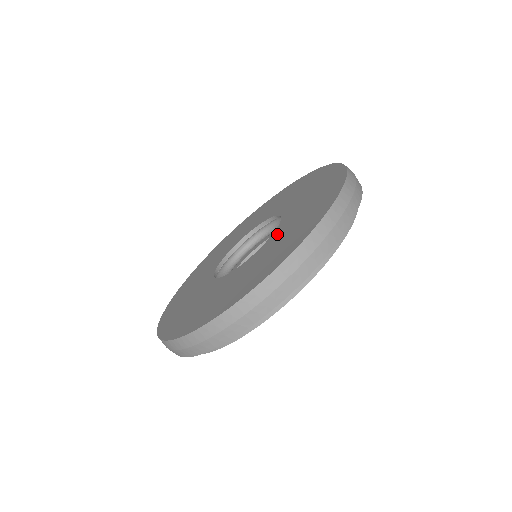
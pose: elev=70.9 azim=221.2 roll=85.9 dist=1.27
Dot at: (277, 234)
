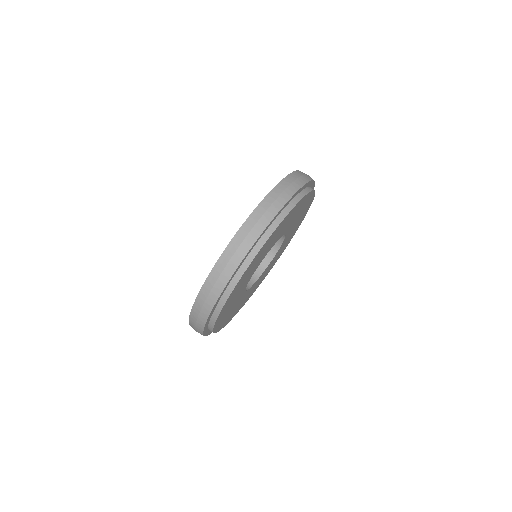
Dot at: occluded
